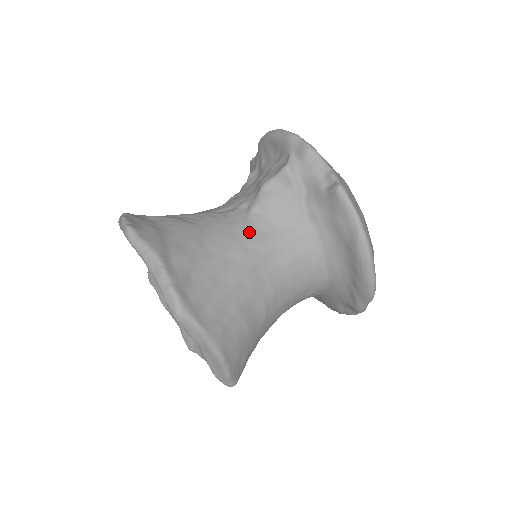
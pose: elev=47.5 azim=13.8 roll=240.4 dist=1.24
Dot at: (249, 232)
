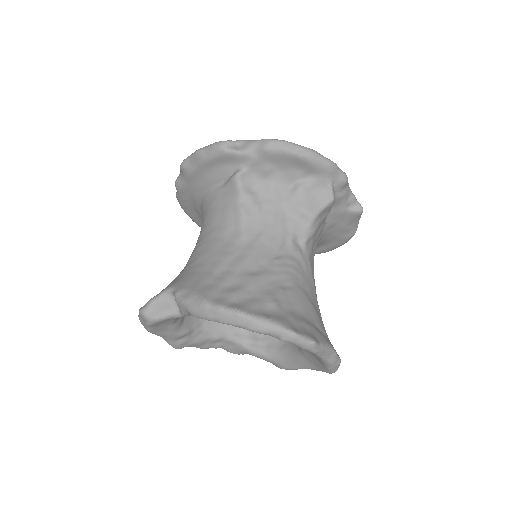
Dot at: (311, 265)
